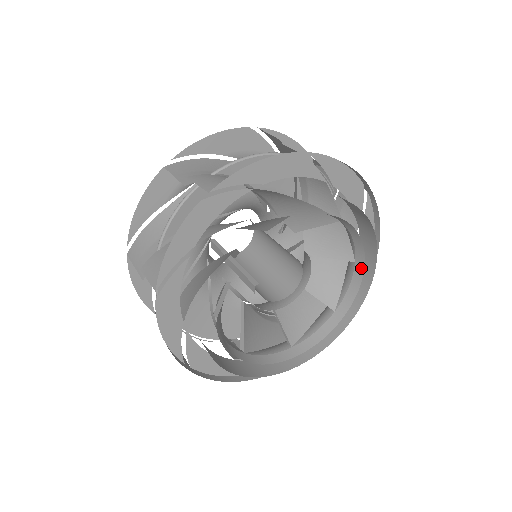
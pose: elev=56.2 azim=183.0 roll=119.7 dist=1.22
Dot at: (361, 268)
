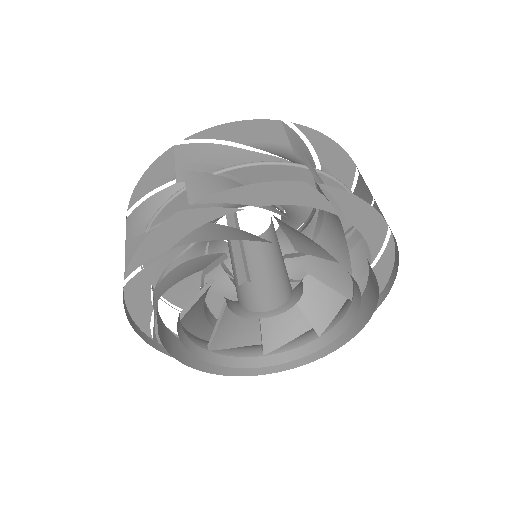
Dot at: (319, 346)
